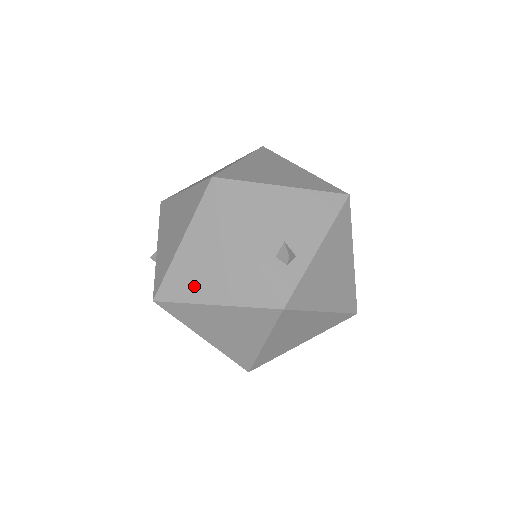
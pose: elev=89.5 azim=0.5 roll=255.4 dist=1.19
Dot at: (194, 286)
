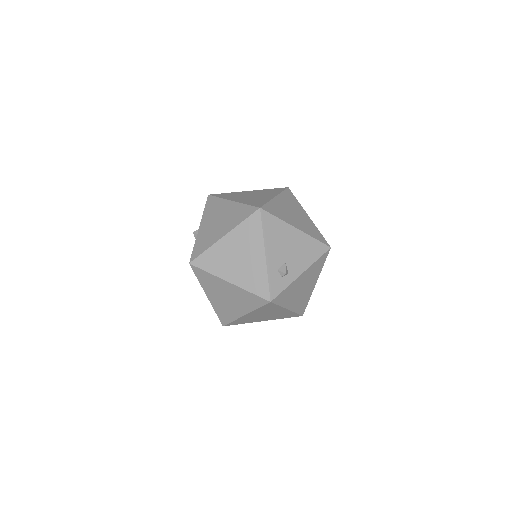
Dot at: (221, 266)
